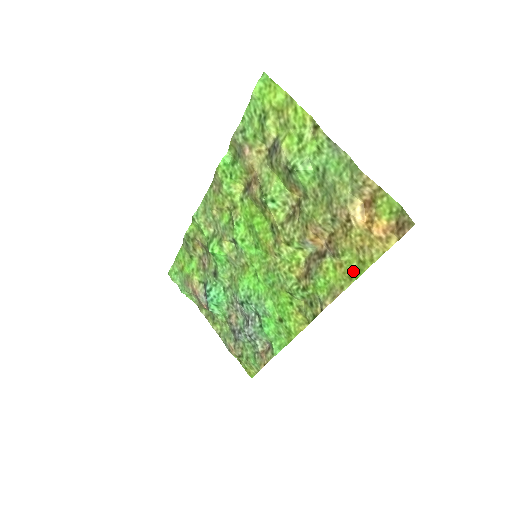
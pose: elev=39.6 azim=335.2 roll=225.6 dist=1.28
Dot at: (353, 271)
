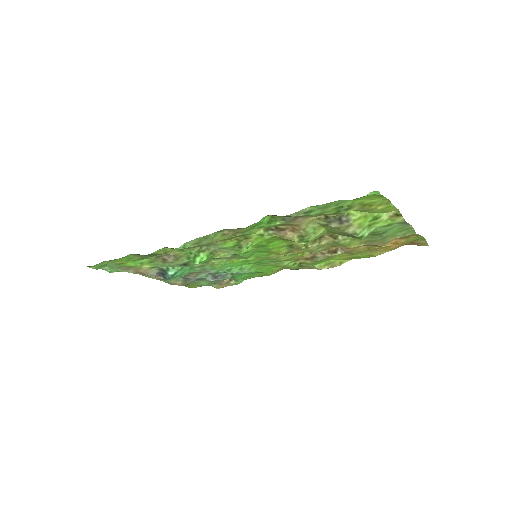
Dot at: (357, 257)
